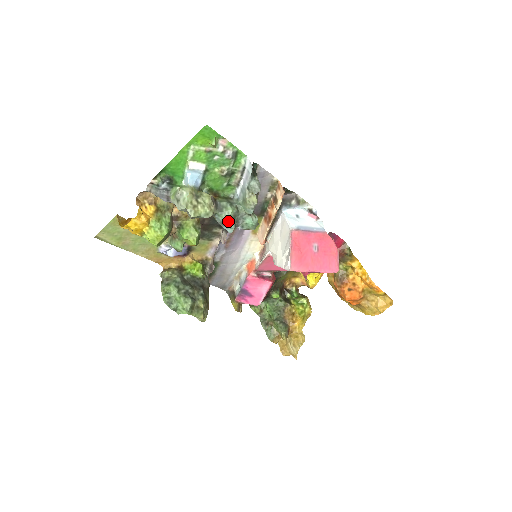
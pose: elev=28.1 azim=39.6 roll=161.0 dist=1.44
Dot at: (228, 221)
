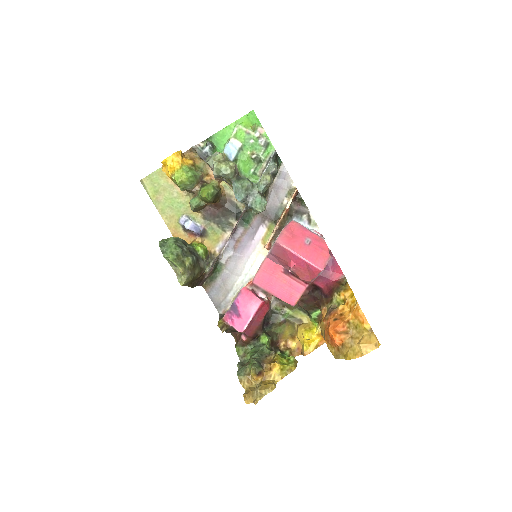
Dot at: (241, 188)
